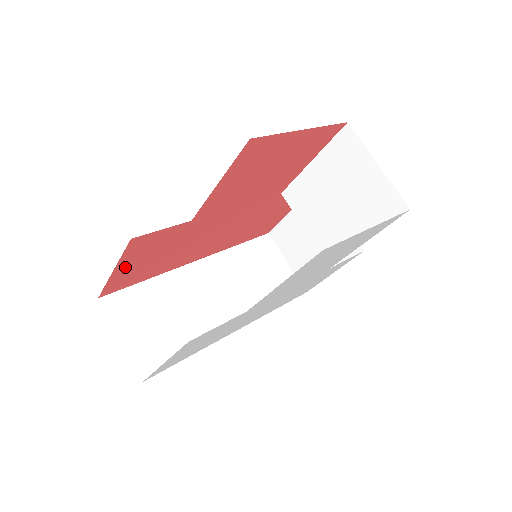
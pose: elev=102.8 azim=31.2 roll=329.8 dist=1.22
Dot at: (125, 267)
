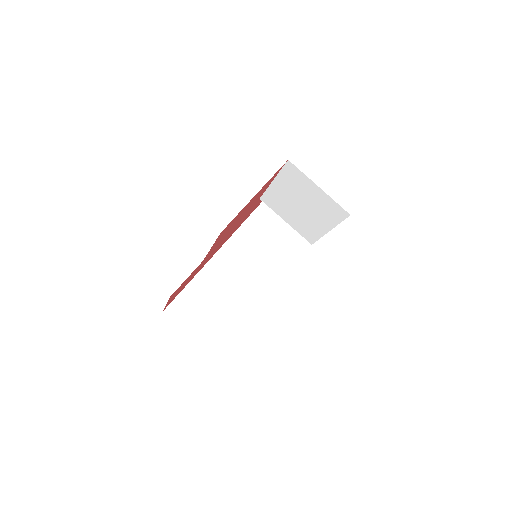
Dot at: occluded
